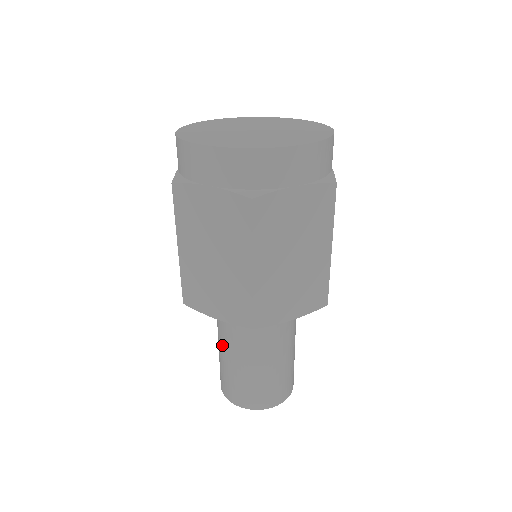
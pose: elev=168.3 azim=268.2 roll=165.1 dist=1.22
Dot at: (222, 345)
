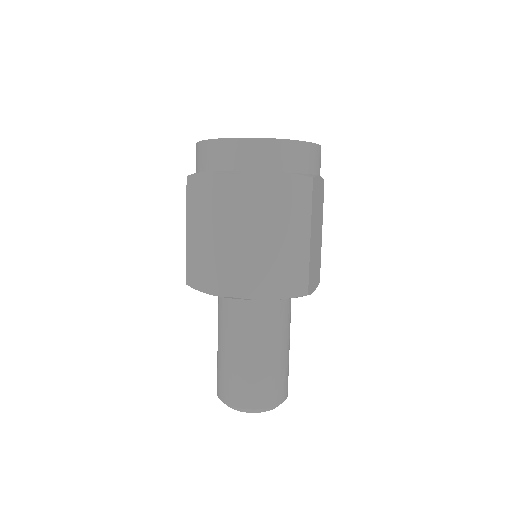
Dot at: (218, 337)
